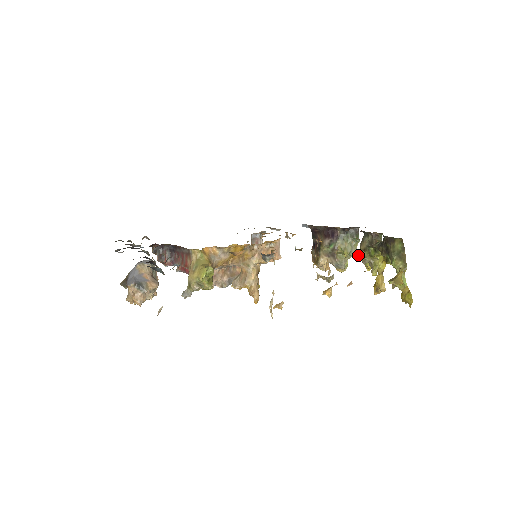
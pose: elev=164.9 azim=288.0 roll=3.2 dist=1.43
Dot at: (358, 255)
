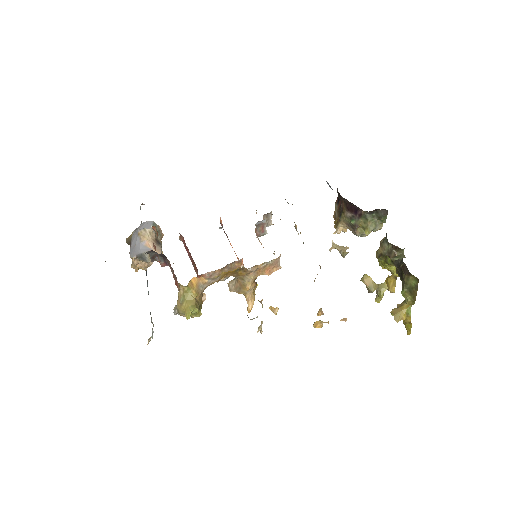
Dot at: (364, 283)
